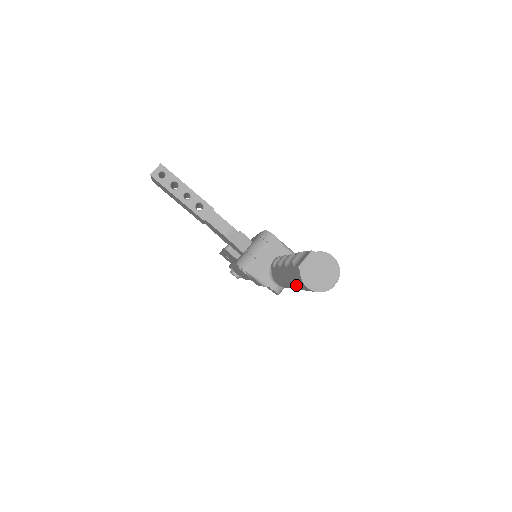
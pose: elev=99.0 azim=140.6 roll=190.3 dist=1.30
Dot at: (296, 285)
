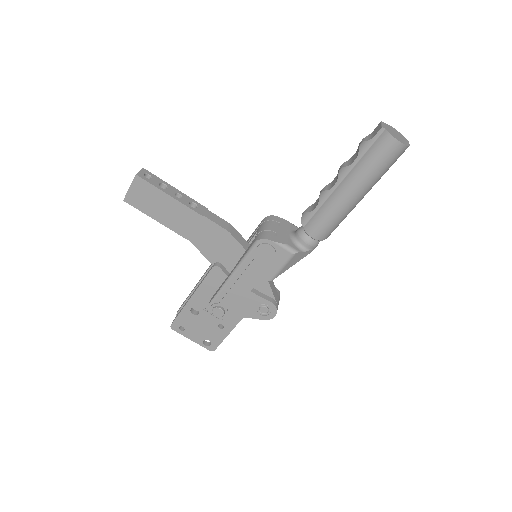
Dot at: (371, 168)
